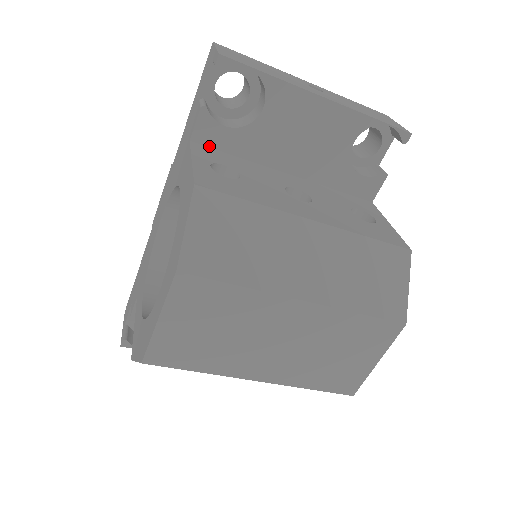
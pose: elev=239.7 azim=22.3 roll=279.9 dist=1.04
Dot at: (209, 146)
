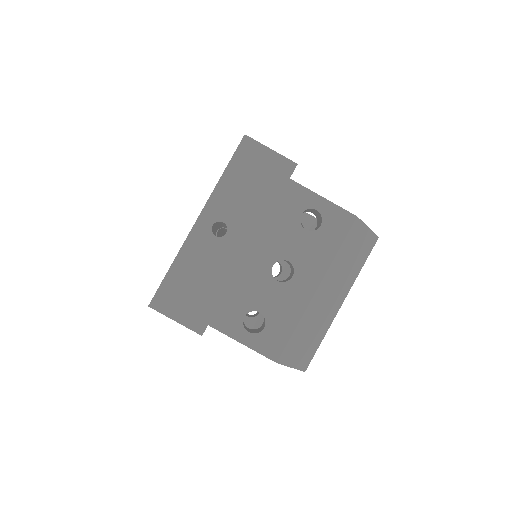
Dot at: (215, 312)
